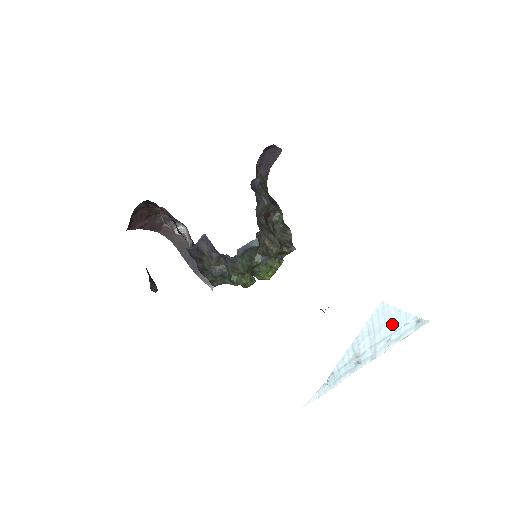
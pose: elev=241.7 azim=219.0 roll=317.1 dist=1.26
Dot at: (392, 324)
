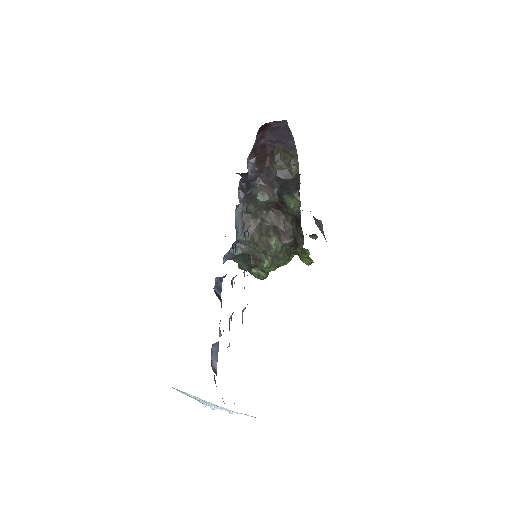
Dot at: (204, 401)
